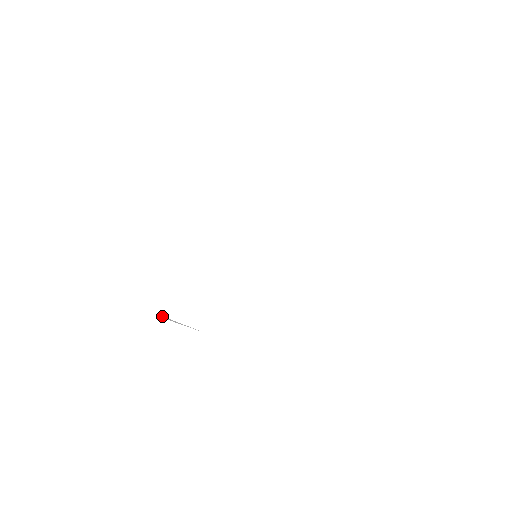
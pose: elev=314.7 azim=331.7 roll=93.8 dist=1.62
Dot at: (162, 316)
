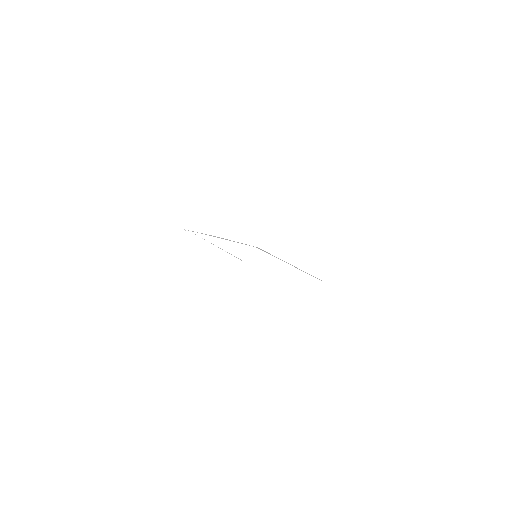
Dot at: occluded
